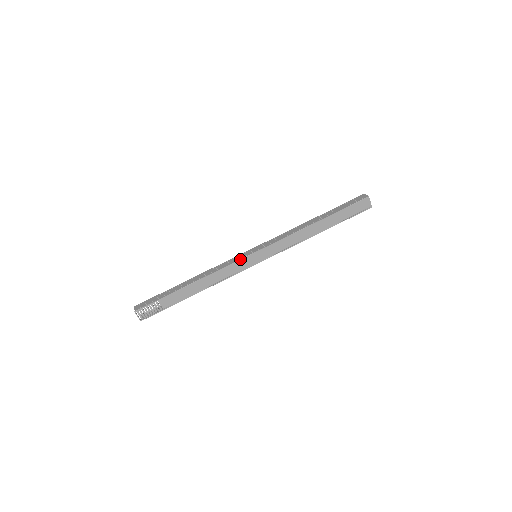
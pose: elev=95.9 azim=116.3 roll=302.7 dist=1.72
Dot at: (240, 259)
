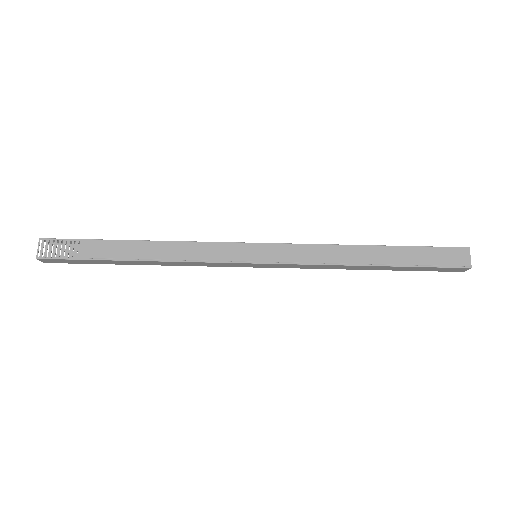
Dot at: (230, 242)
